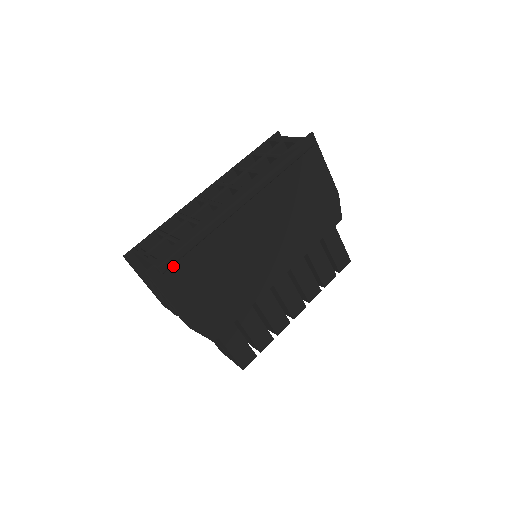
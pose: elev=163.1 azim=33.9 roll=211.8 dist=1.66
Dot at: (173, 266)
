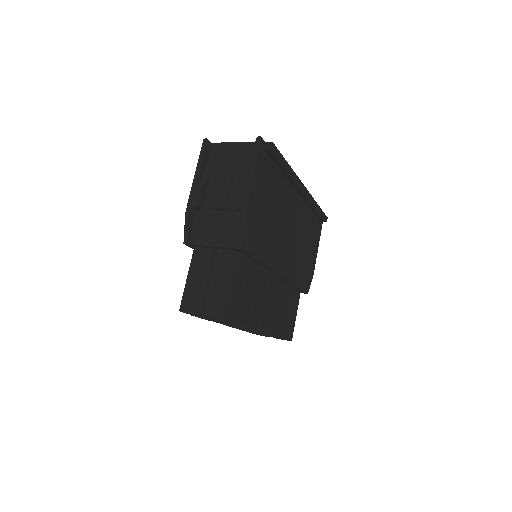
Dot at: (268, 160)
